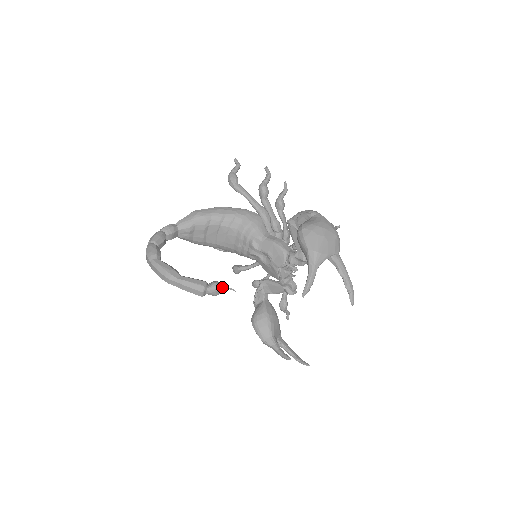
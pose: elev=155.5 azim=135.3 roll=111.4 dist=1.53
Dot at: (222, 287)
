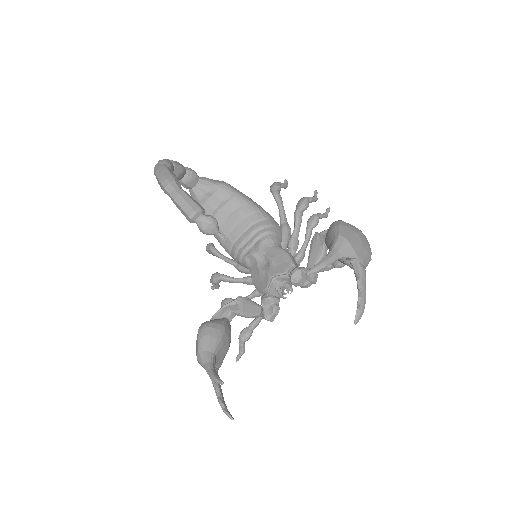
Dot at: (217, 227)
